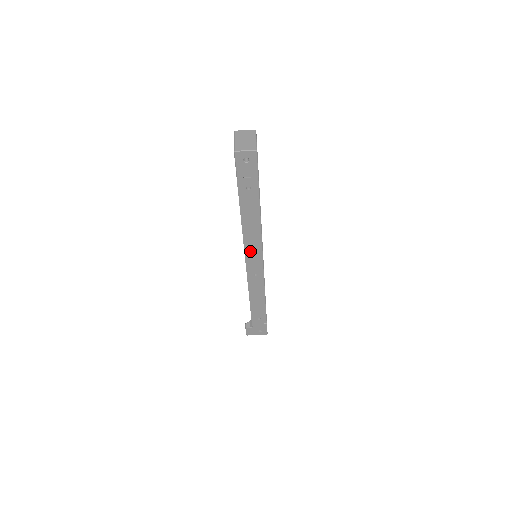
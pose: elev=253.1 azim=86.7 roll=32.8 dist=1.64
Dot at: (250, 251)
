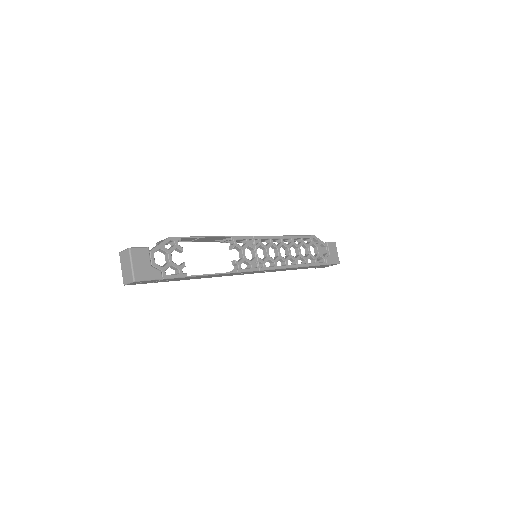
Dot at: (236, 274)
